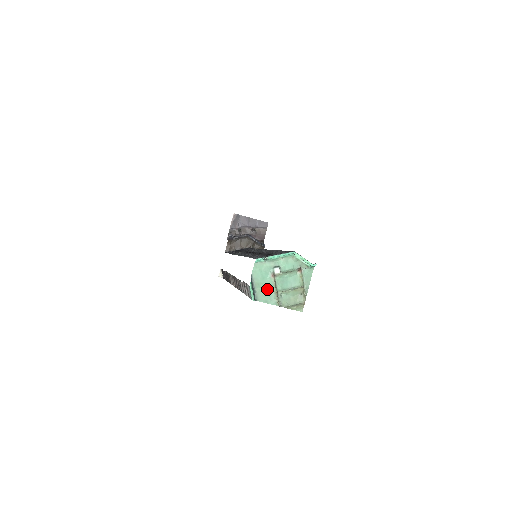
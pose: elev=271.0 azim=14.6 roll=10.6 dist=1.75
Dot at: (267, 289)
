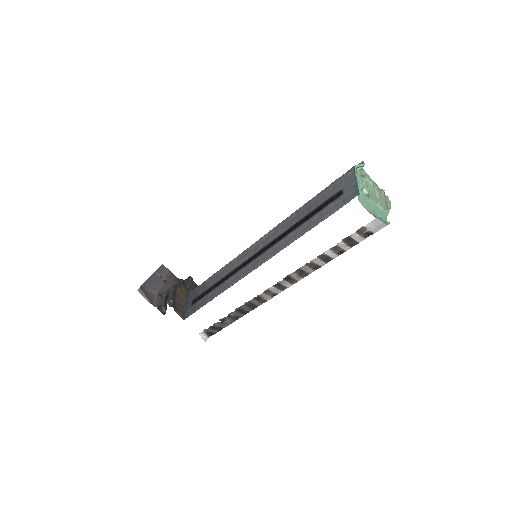
Dot at: (377, 210)
